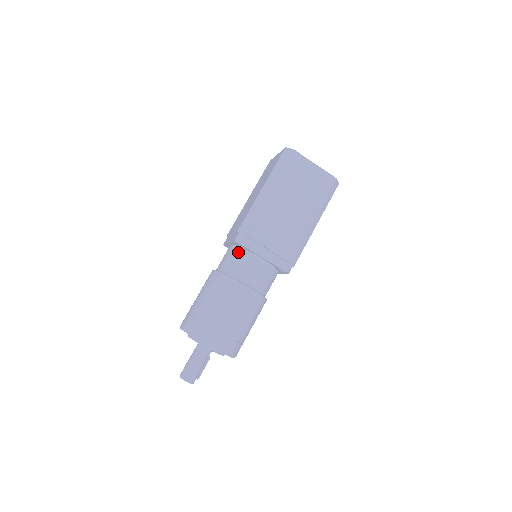
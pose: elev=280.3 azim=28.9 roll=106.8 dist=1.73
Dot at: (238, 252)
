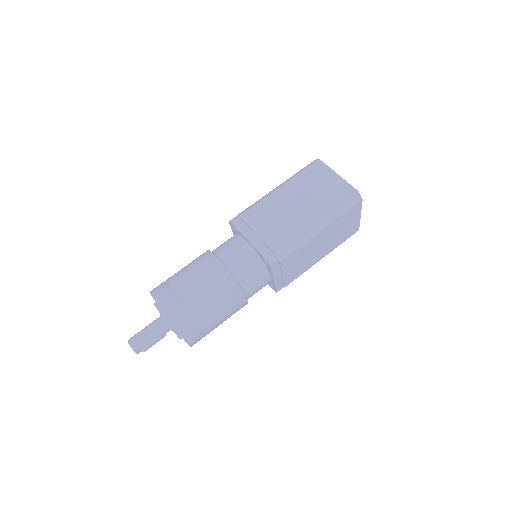
Dot at: (232, 237)
